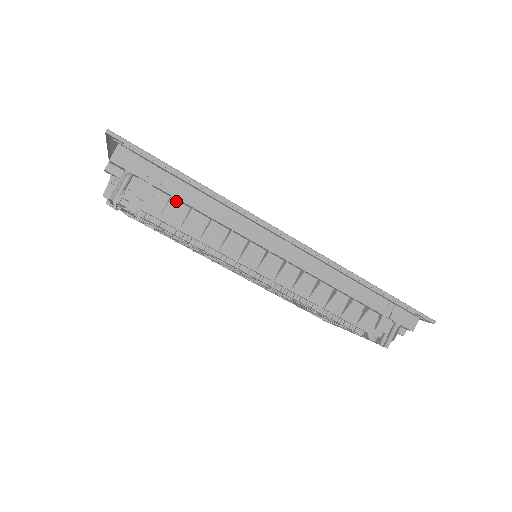
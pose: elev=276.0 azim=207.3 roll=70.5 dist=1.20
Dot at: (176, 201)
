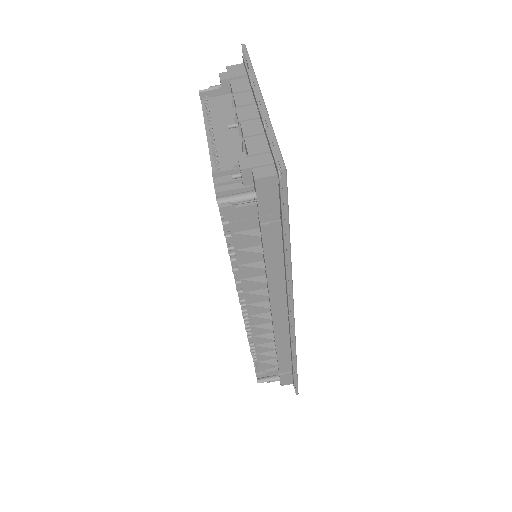
Dot at: occluded
